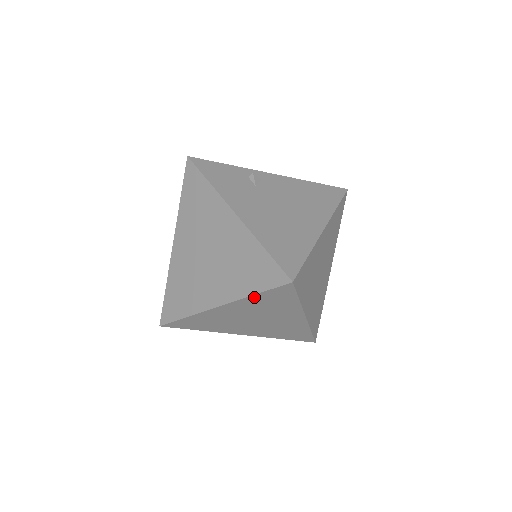
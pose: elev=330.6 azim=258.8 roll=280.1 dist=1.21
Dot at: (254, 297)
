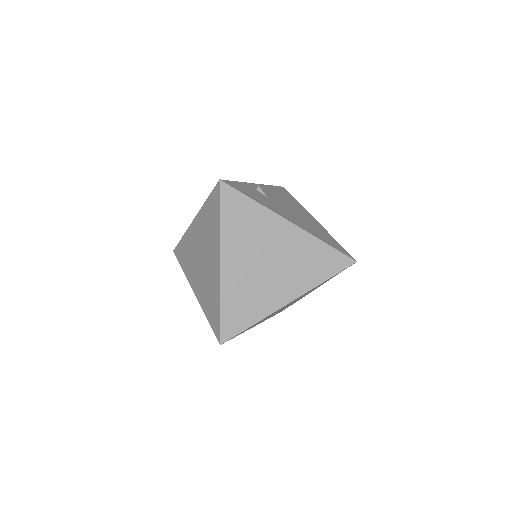
Dot at: occluded
